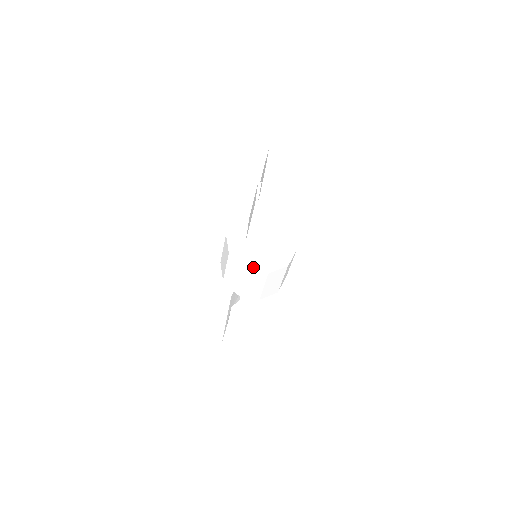
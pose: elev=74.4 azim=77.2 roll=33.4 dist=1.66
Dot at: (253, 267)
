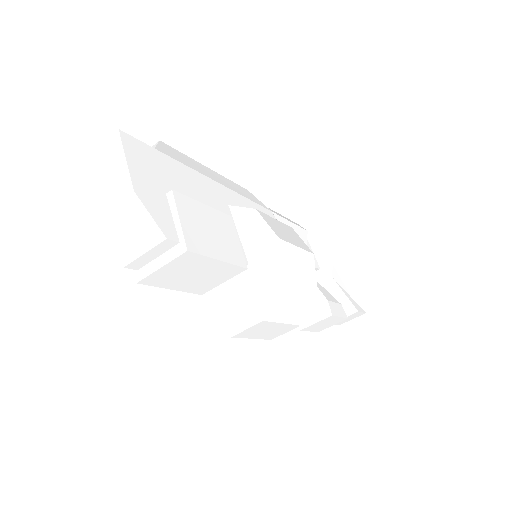
Dot at: (238, 326)
